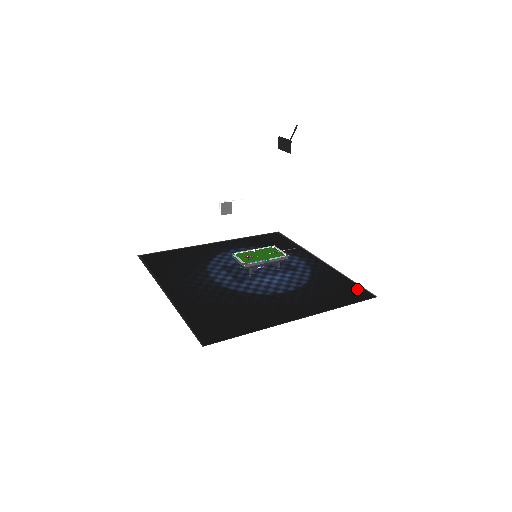
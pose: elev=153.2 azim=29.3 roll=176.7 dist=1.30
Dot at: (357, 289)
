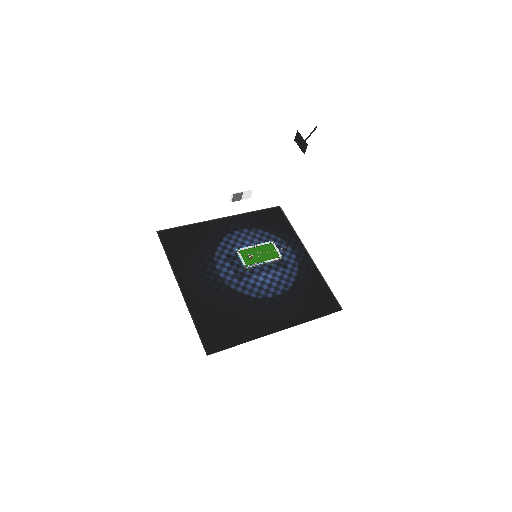
Dot at: (330, 298)
